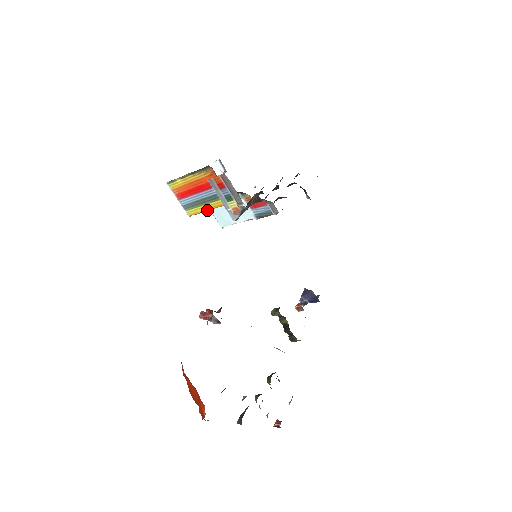
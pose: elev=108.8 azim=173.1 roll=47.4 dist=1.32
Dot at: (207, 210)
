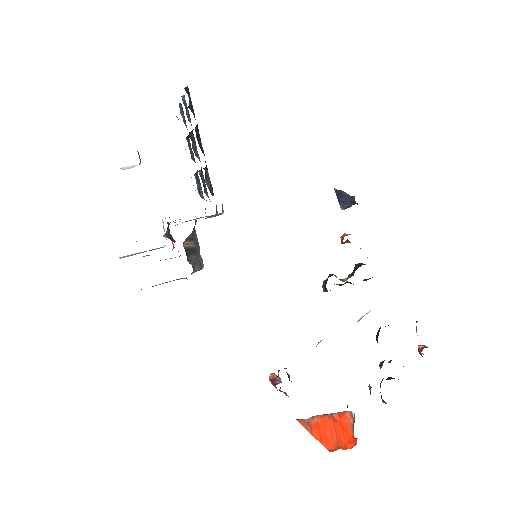
Dot at: occluded
